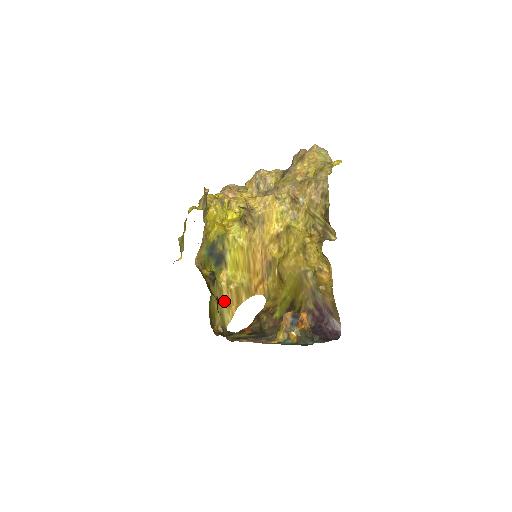
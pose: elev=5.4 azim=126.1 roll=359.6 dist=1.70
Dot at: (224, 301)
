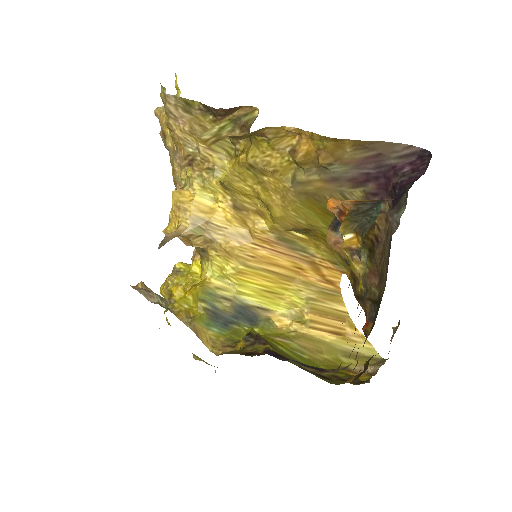
Dot at: (327, 340)
